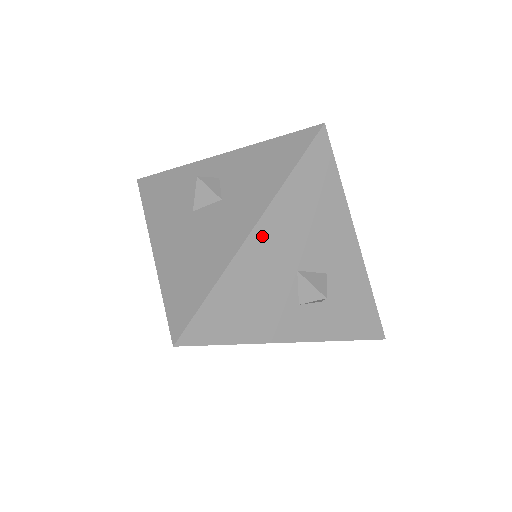
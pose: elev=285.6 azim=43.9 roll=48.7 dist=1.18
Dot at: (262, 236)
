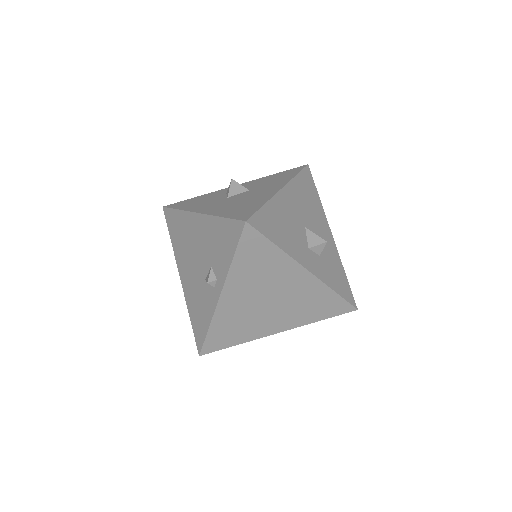
Dot at: (287, 195)
